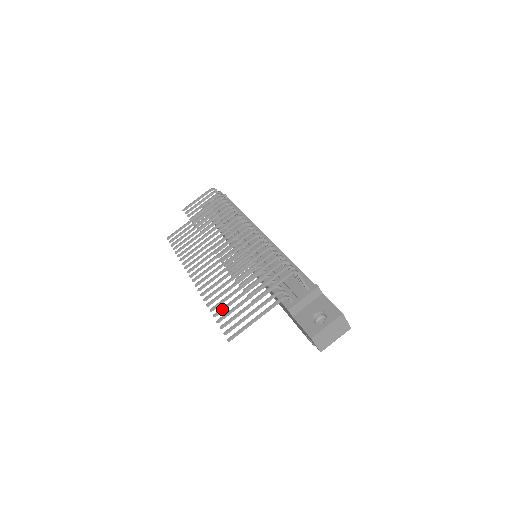
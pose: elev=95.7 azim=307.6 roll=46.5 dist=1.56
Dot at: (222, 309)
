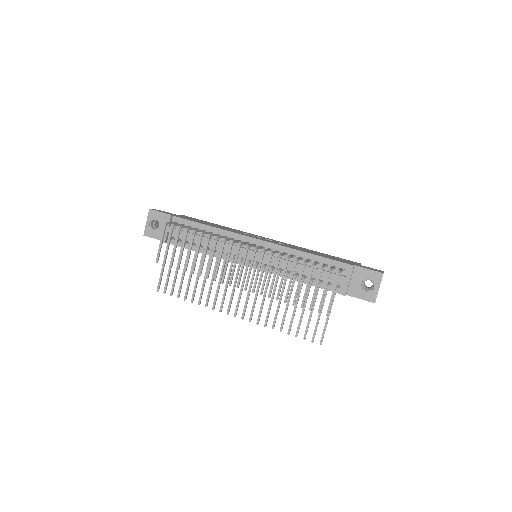
Dot at: (291, 325)
